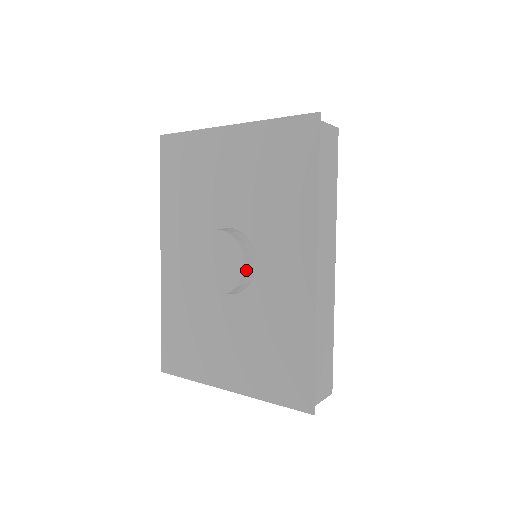
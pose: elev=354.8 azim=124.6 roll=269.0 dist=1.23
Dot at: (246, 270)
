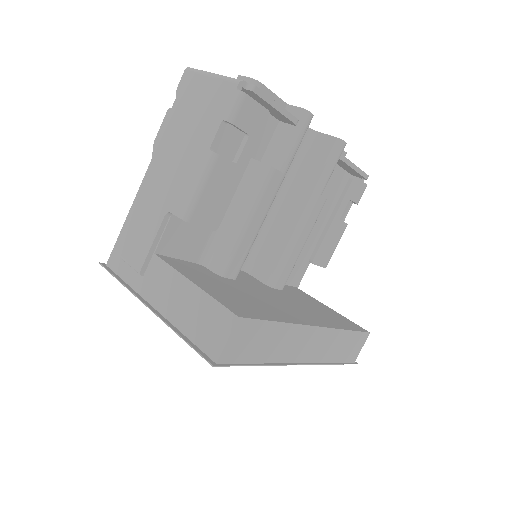
Dot at: occluded
